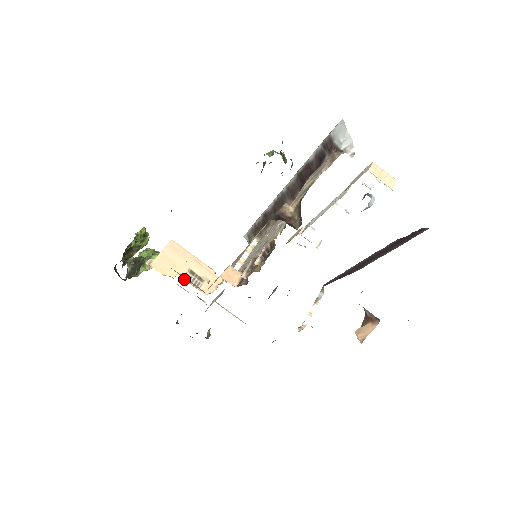
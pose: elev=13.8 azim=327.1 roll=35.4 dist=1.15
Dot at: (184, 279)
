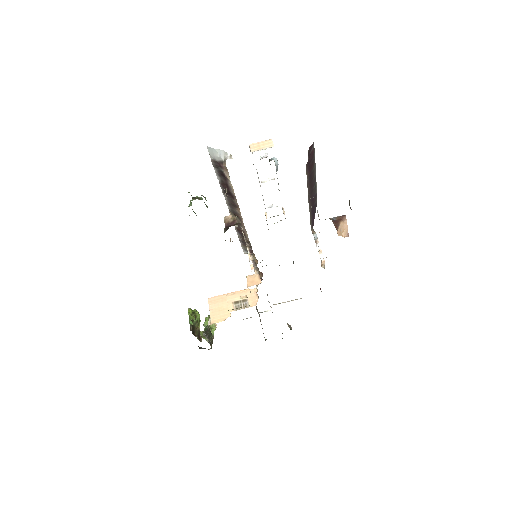
Dot at: (236, 310)
